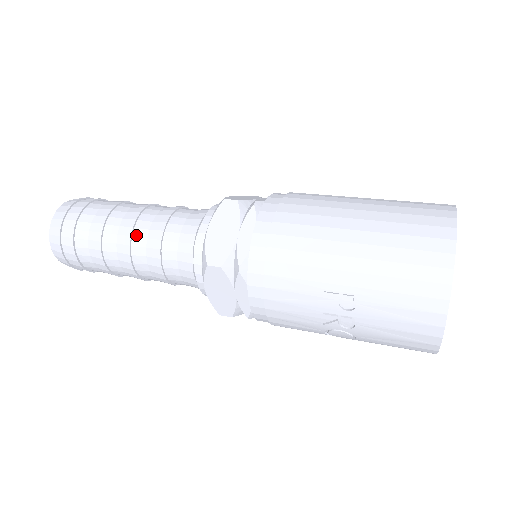
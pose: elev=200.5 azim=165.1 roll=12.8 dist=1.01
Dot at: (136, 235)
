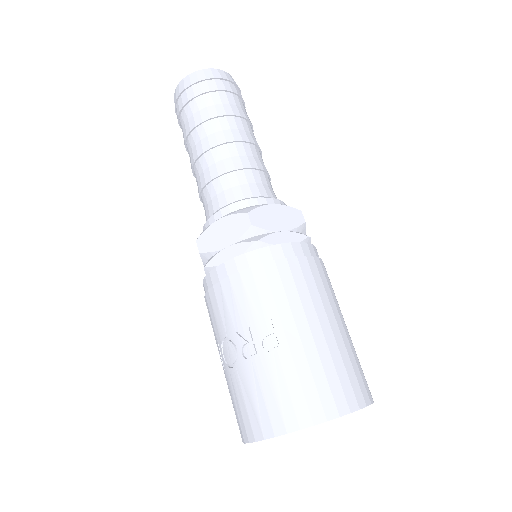
Dot at: (237, 145)
